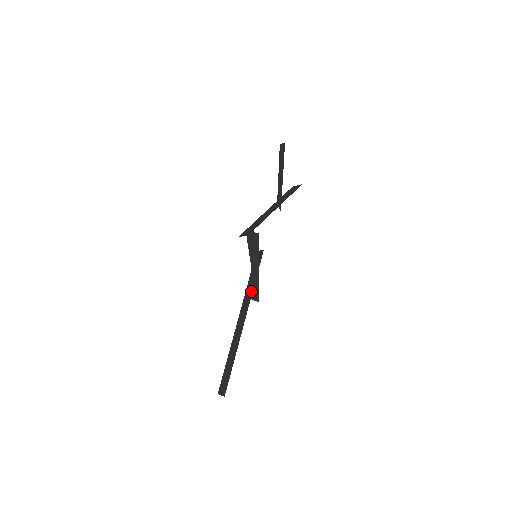
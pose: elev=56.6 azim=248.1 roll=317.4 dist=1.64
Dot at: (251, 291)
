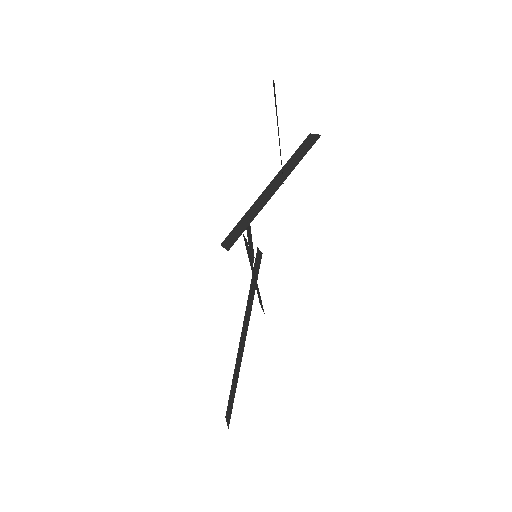
Dot at: (250, 309)
